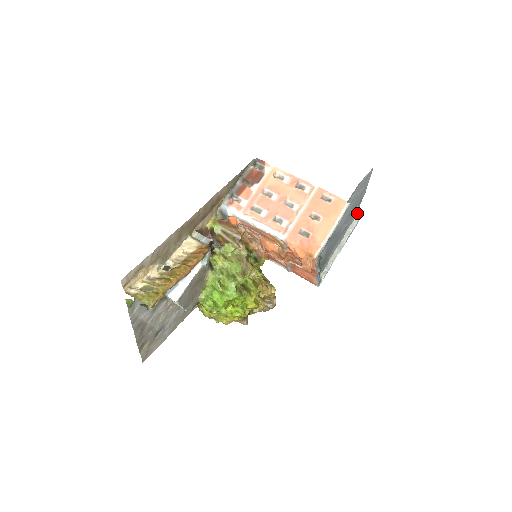
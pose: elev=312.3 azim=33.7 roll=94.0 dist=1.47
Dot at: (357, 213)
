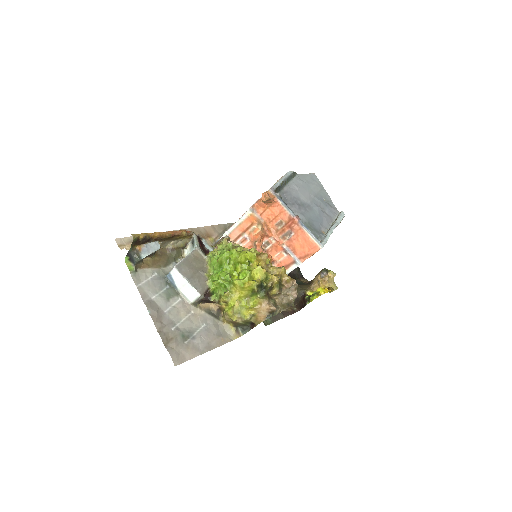
Dot at: (338, 213)
